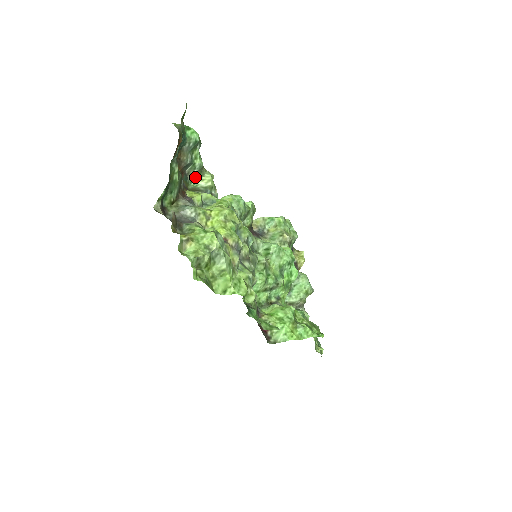
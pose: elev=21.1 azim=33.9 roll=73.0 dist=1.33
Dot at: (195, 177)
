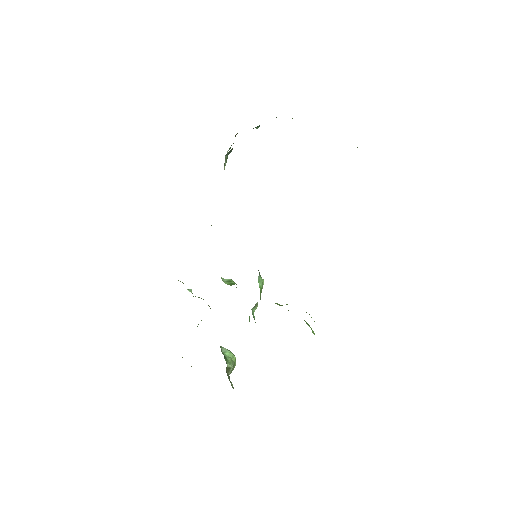
Dot at: (224, 167)
